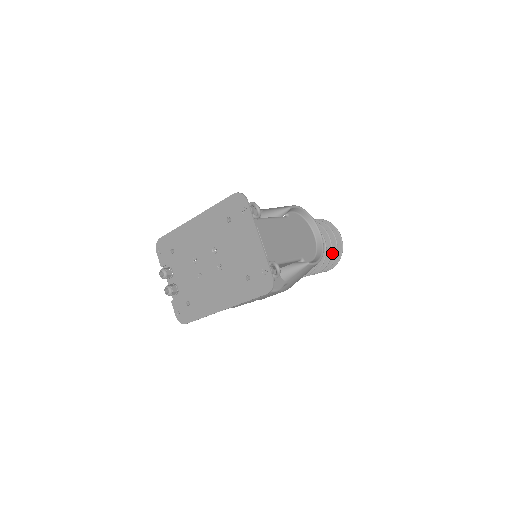
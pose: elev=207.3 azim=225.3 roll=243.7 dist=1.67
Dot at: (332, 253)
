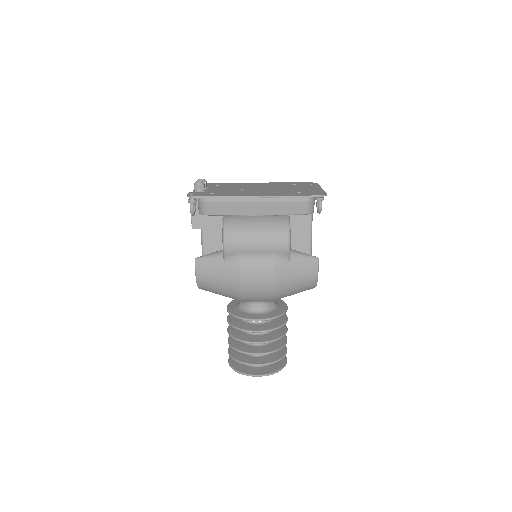
Dot at: (278, 355)
